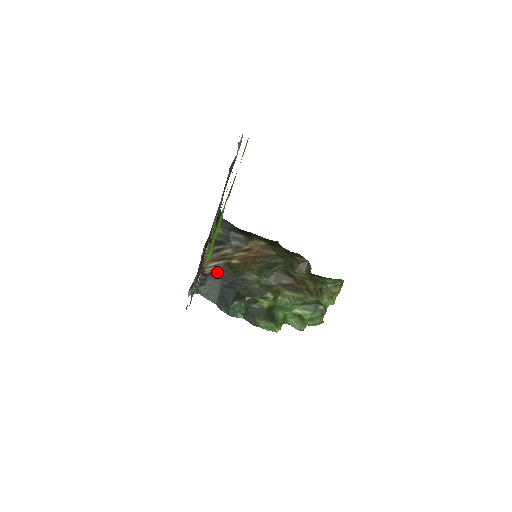
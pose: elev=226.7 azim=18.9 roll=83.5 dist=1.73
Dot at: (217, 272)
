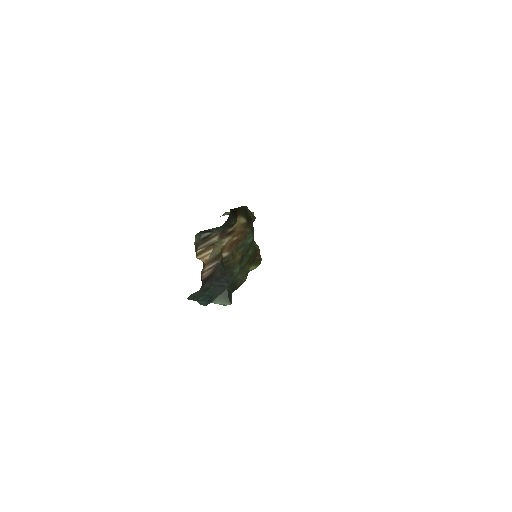
Dot at: (212, 274)
